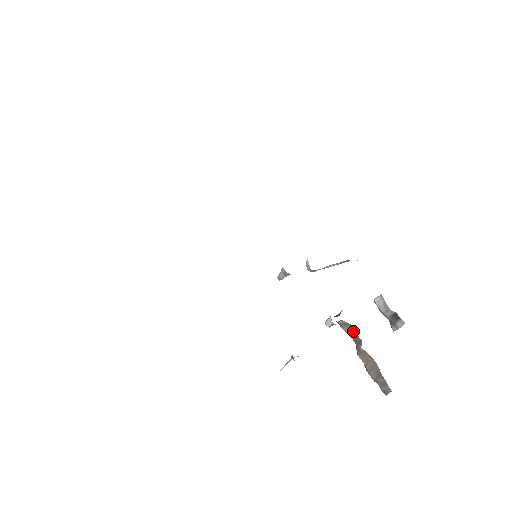
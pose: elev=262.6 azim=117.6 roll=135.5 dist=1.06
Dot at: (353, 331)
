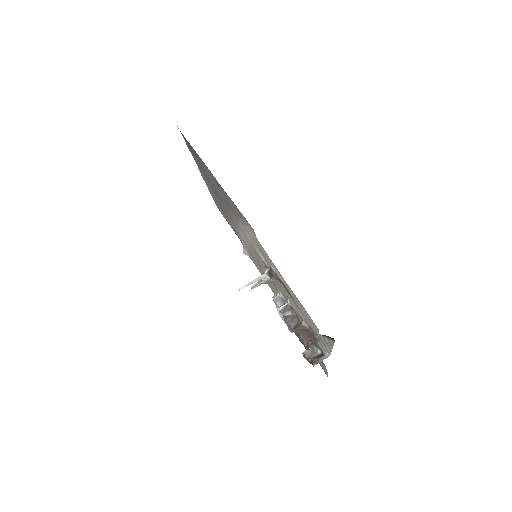
Dot at: (297, 321)
